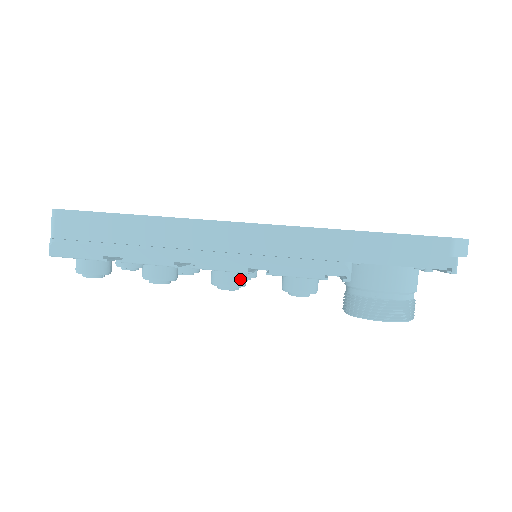
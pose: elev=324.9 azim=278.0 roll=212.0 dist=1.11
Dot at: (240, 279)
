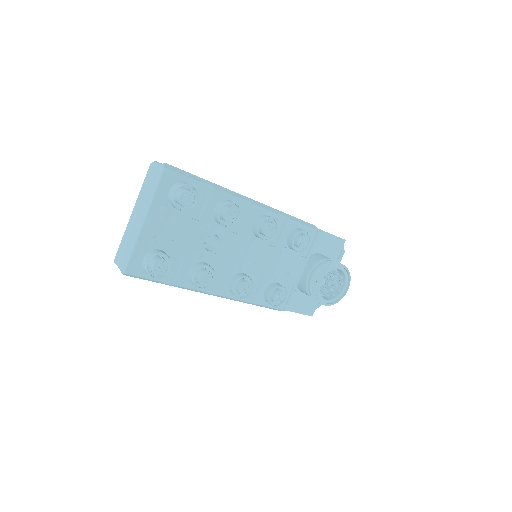
Dot at: (274, 223)
